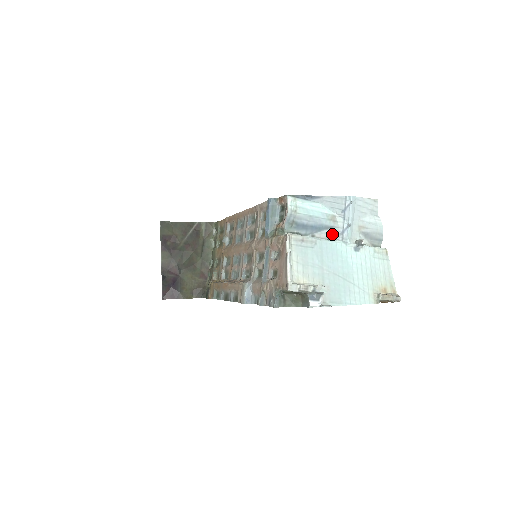
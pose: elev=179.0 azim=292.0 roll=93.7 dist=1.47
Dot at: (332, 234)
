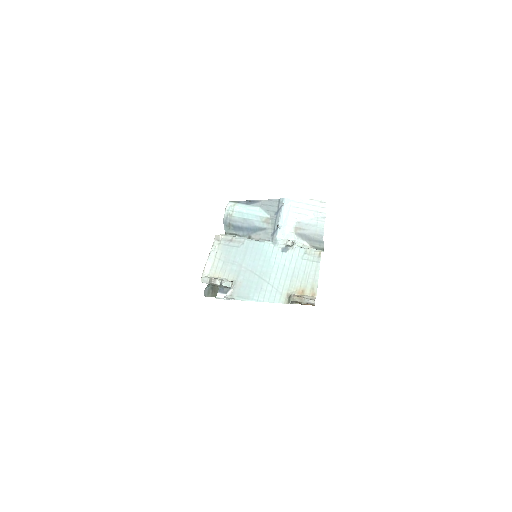
Dot at: (265, 235)
